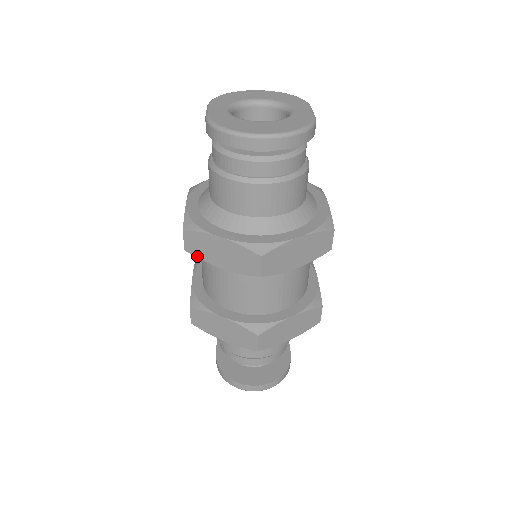
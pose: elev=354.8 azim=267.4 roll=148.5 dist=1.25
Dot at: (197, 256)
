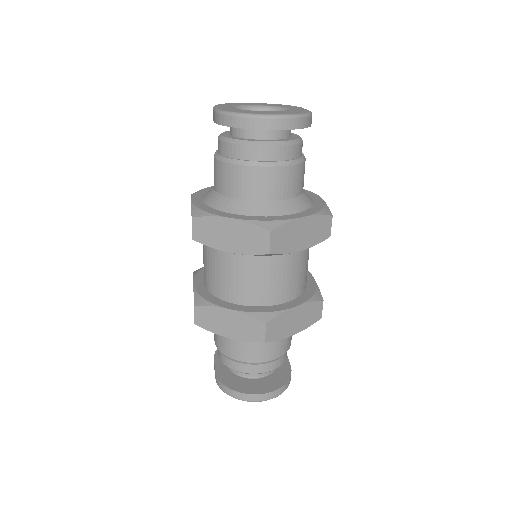
Dot at: (205, 243)
